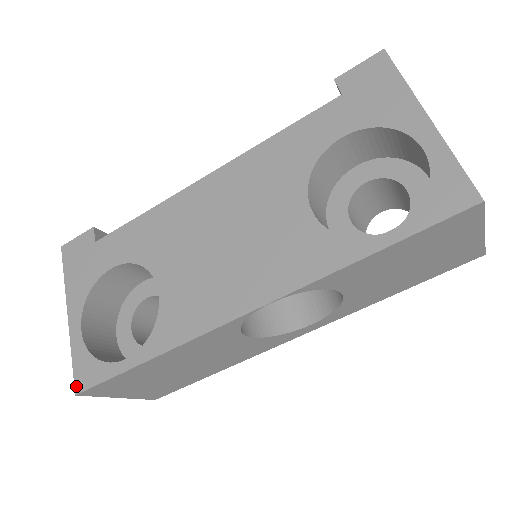
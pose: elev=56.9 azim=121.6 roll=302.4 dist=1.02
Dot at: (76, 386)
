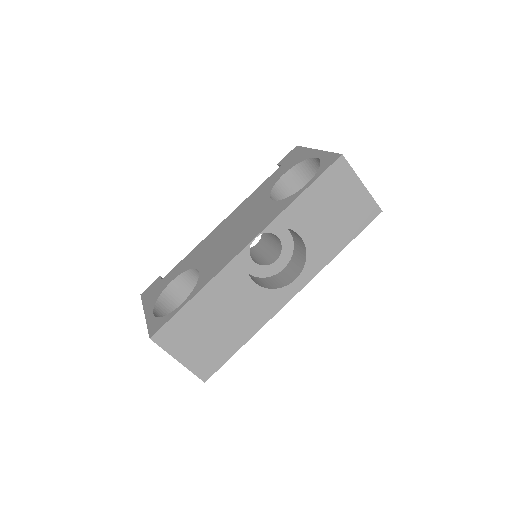
Dot at: (150, 335)
